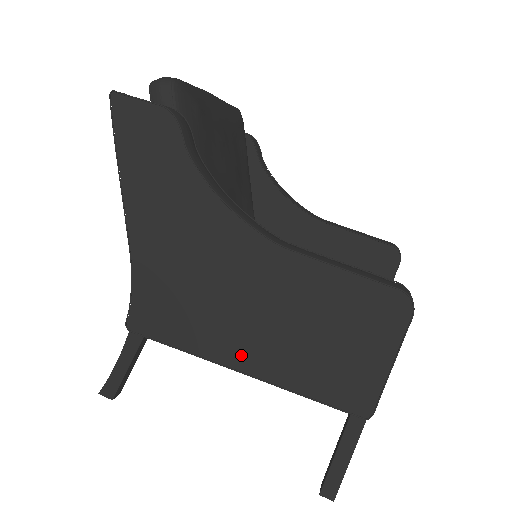
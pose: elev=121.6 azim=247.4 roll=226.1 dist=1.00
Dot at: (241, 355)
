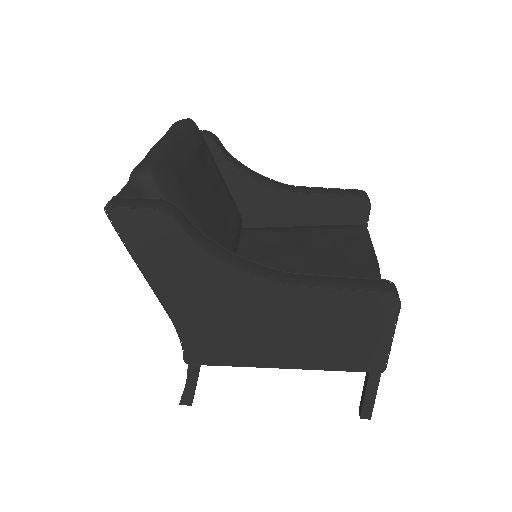
Dot at: (280, 358)
